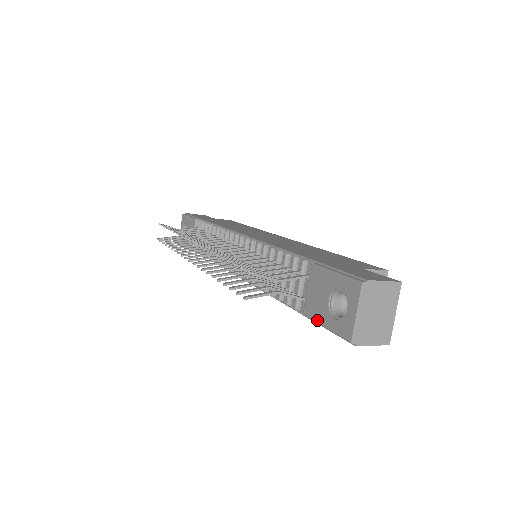
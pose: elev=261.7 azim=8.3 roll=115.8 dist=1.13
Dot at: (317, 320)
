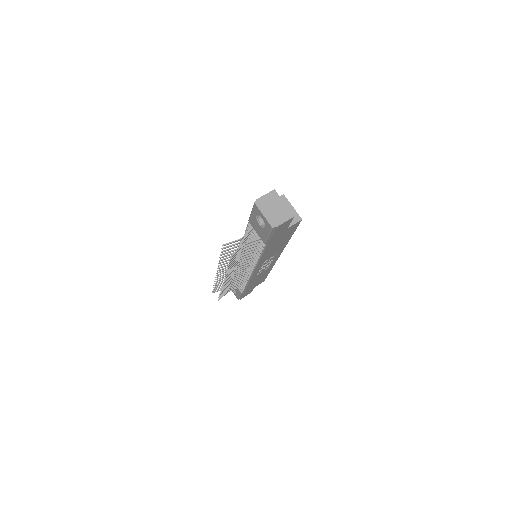
Dot at: (266, 238)
